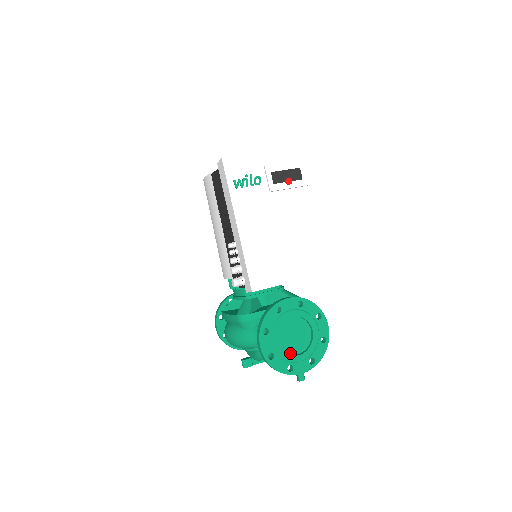
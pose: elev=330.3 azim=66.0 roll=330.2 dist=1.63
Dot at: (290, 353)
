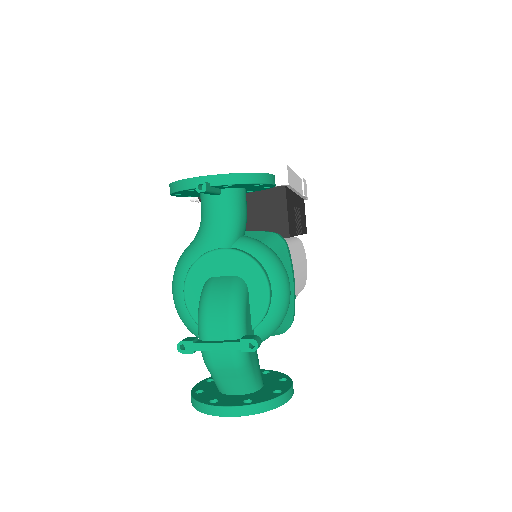
Dot at: occluded
